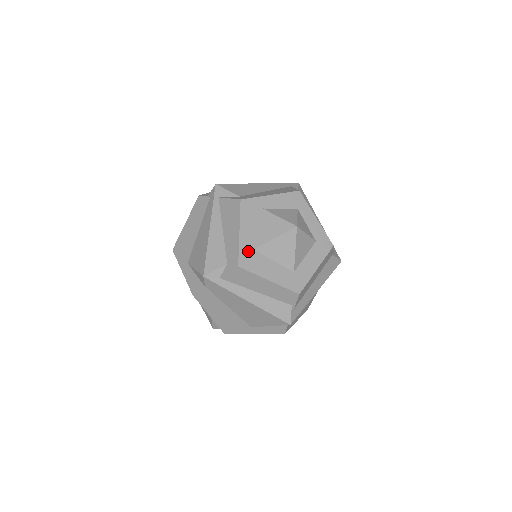
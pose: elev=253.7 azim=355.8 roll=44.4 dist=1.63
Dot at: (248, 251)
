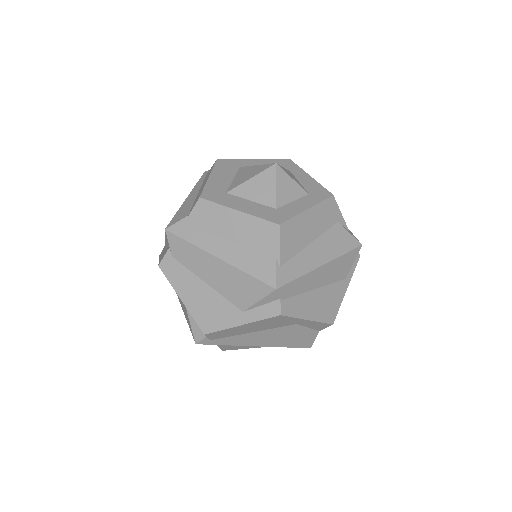
Dot at: (237, 164)
